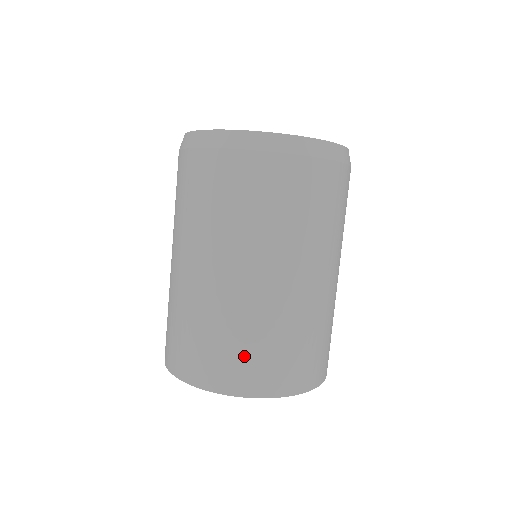
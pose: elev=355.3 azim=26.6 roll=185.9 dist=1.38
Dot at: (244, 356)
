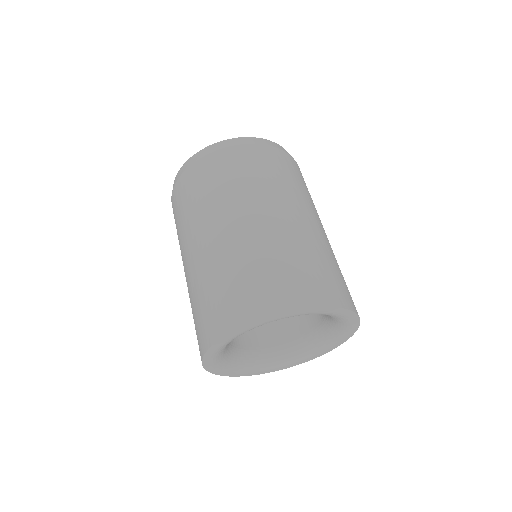
Dot at: (245, 286)
